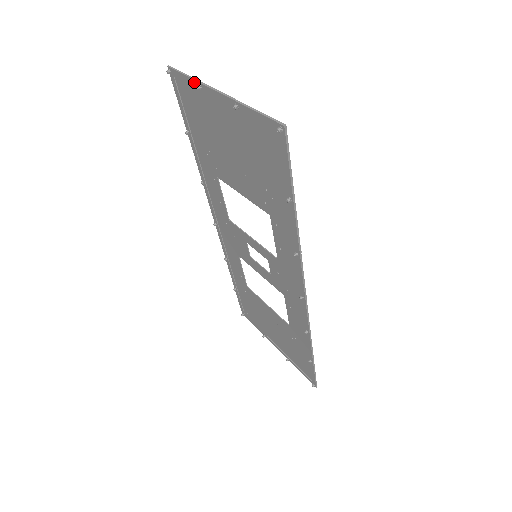
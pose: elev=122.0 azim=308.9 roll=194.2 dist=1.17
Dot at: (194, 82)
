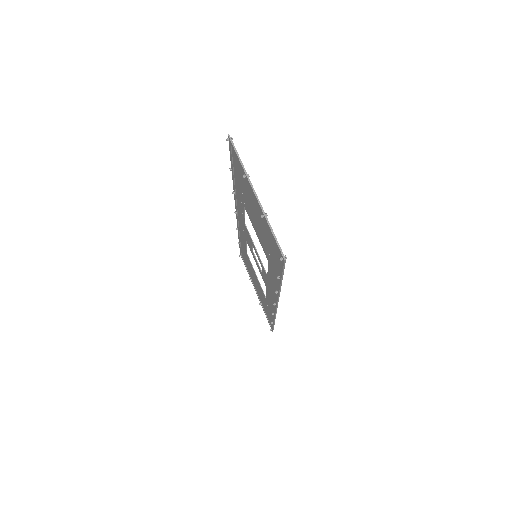
Dot at: (242, 168)
